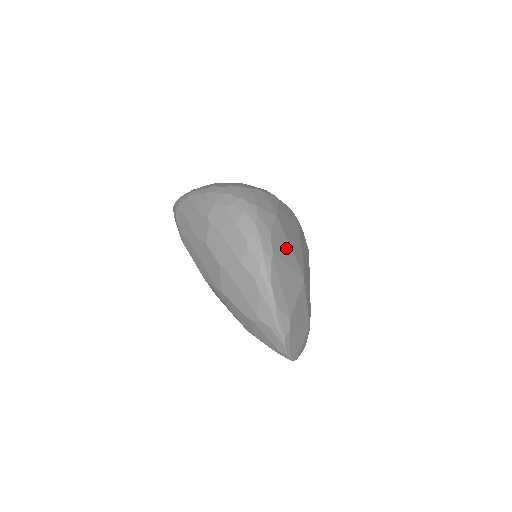
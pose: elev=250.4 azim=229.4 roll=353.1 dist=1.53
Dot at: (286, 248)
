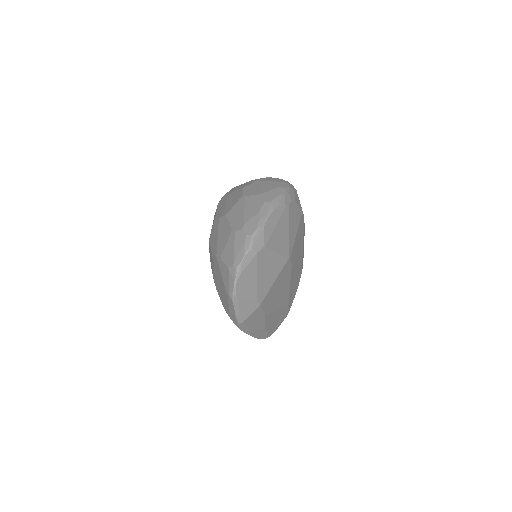
Dot at: (294, 227)
